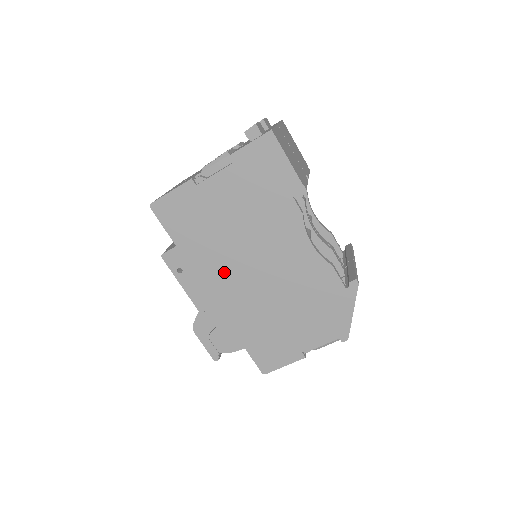
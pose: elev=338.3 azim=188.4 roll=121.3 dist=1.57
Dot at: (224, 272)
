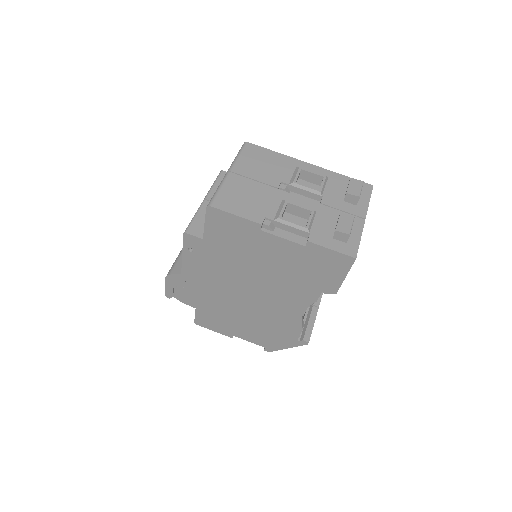
Dot at: (225, 276)
